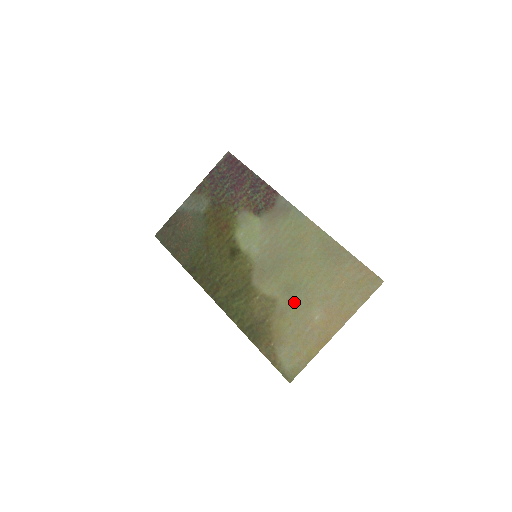
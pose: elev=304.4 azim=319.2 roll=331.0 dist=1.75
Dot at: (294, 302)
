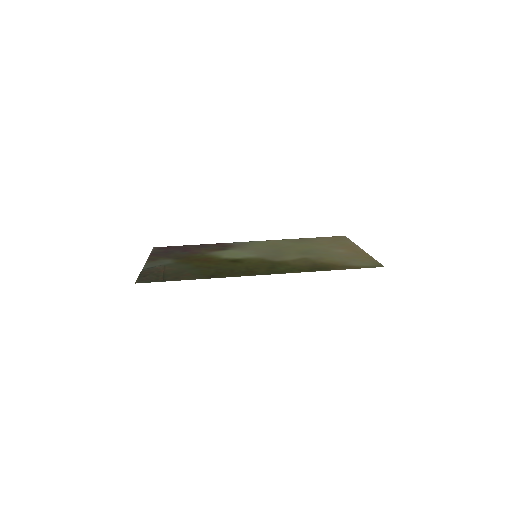
Dot at: (317, 254)
